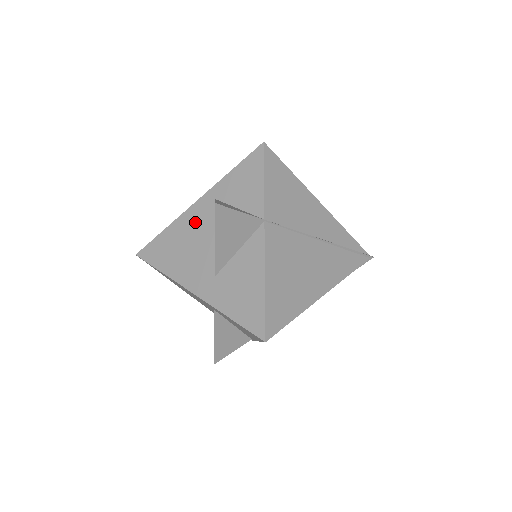
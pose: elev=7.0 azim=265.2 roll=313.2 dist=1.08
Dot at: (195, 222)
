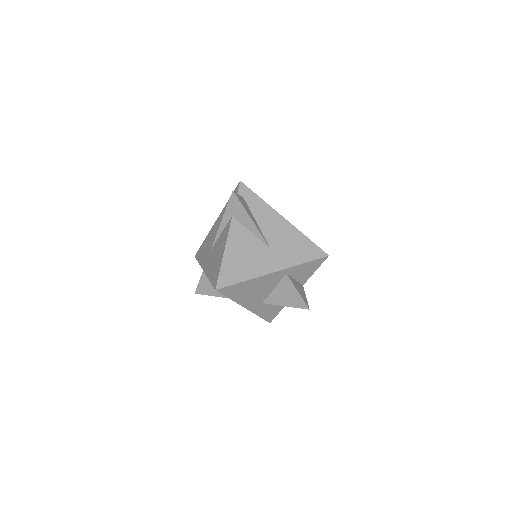
Dot at: (268, 281)
